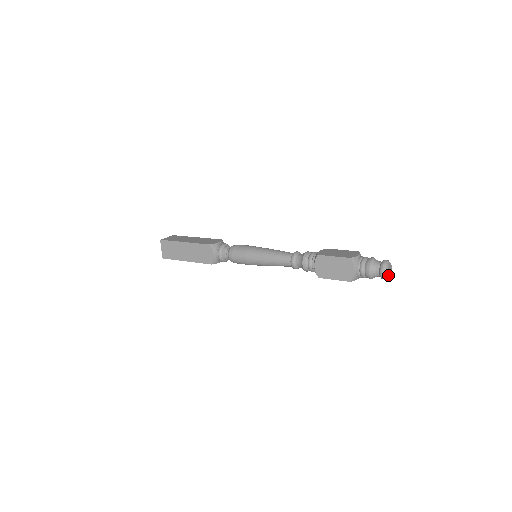
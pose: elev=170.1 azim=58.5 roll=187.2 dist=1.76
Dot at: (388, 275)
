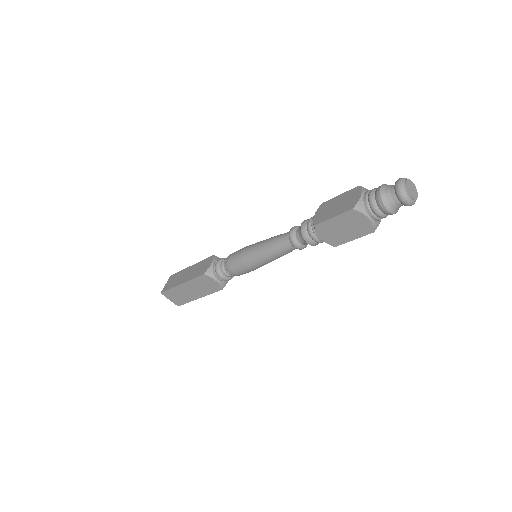
Dot at: (407, 189)
